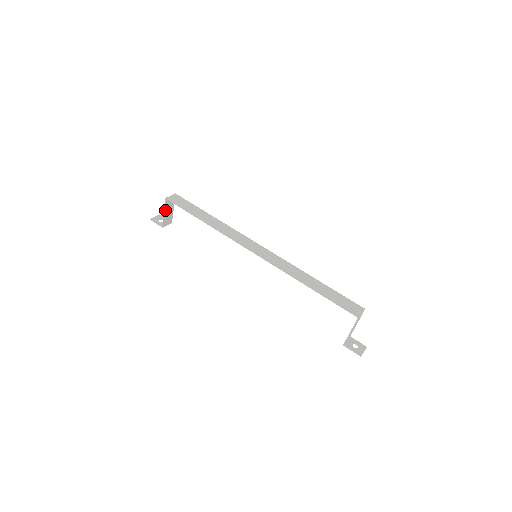
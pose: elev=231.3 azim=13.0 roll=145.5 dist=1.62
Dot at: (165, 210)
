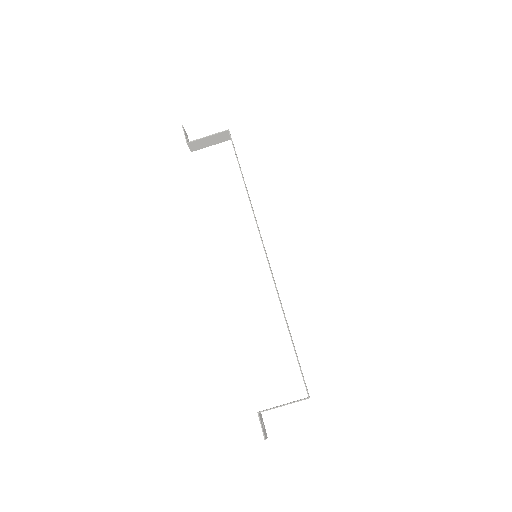
Dot at: (212, 136)
